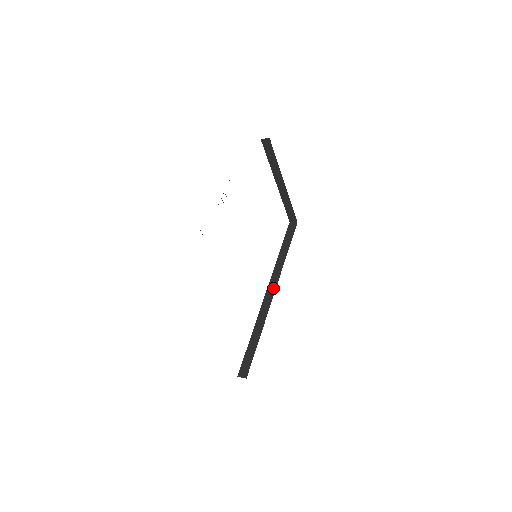
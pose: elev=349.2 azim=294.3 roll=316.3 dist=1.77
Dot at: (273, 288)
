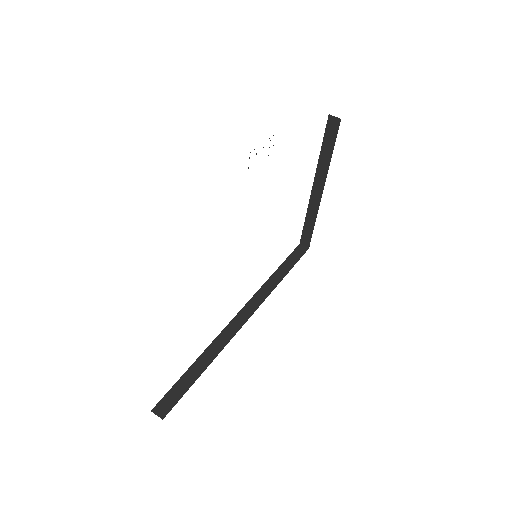
Dot at: (249, 312)
